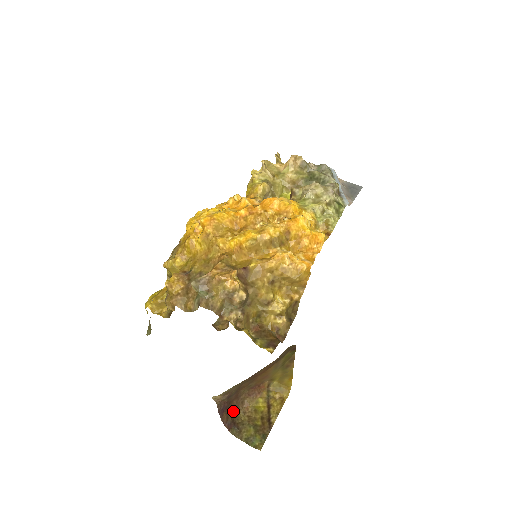
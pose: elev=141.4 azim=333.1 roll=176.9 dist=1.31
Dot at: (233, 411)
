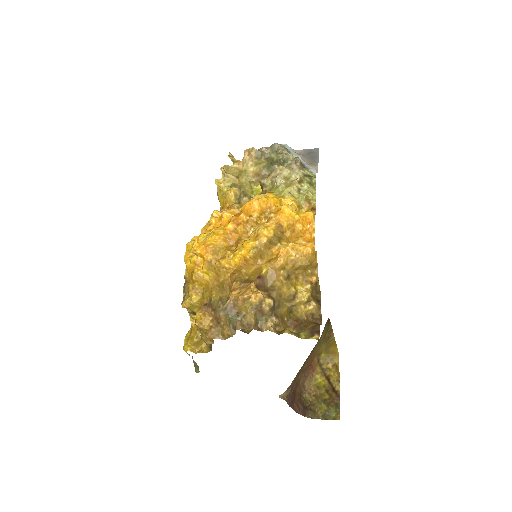
Dot at: (300, 398)
